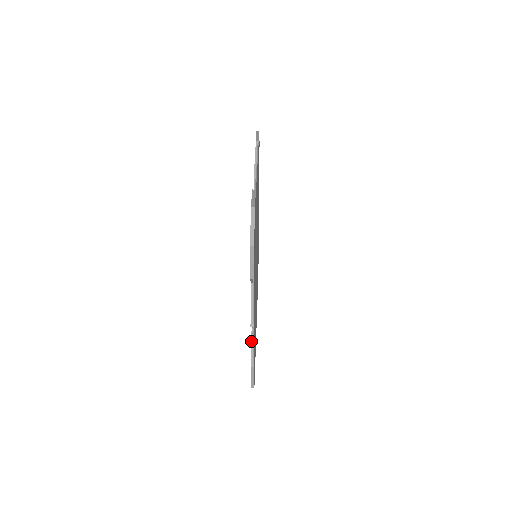
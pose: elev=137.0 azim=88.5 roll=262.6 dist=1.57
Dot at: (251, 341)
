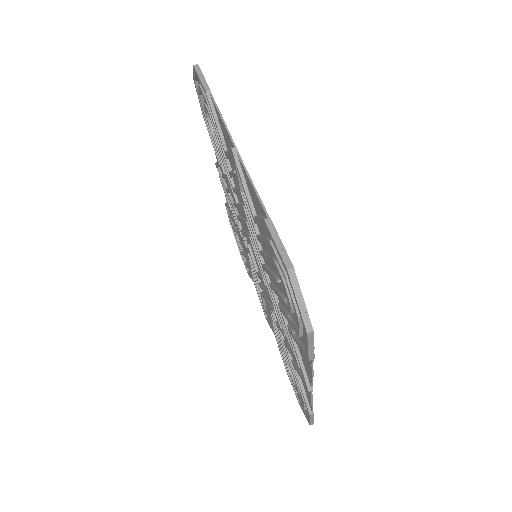
Dot at: (300, 385)
